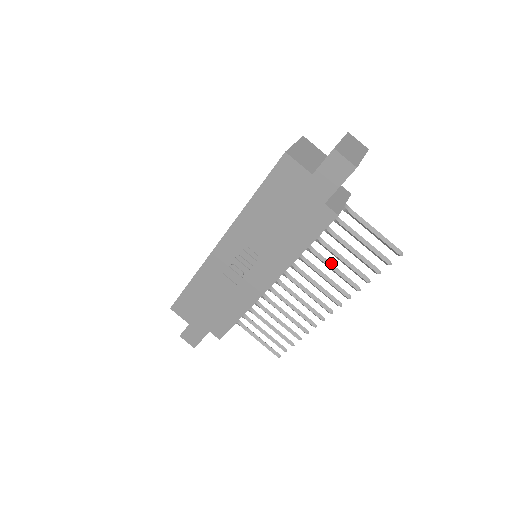
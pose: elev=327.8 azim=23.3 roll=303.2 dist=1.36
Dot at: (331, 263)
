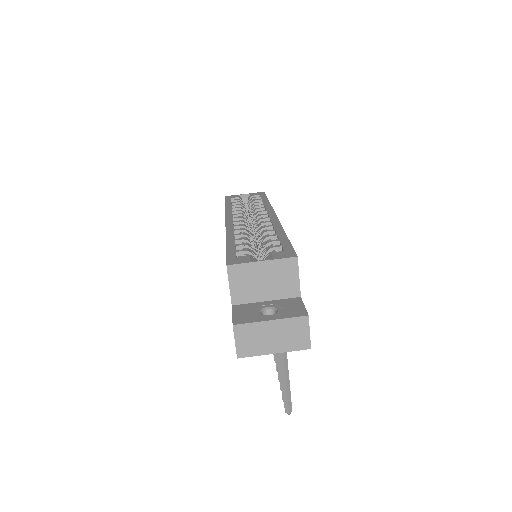
Dot at: occluded
